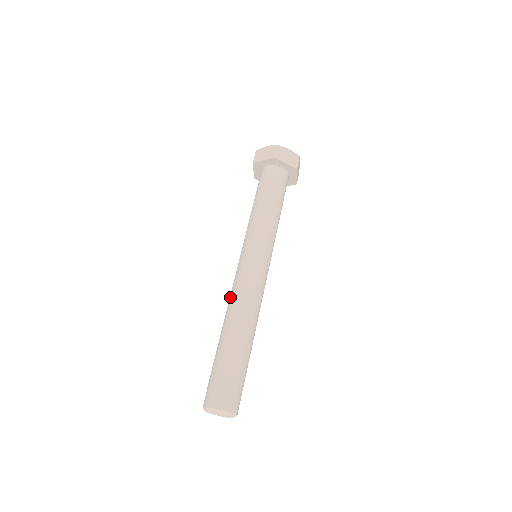
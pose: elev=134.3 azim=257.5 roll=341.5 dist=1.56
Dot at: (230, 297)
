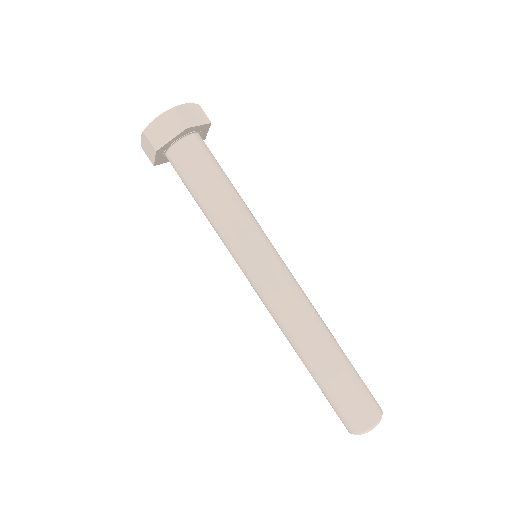
Dot at: (281, 321)
